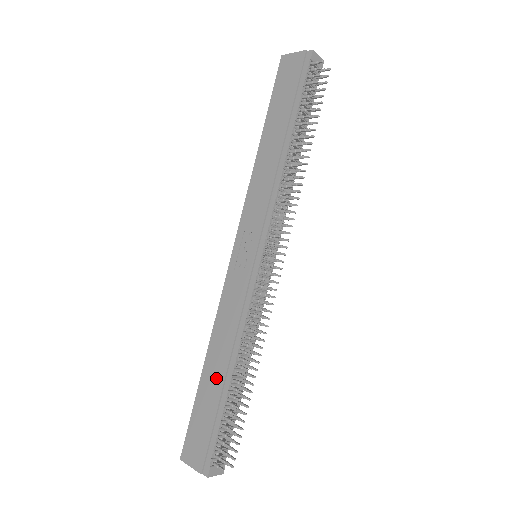
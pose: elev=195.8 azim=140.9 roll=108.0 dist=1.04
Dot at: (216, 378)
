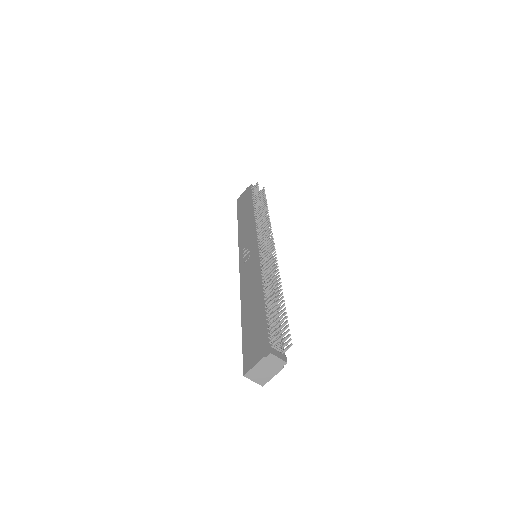
Dot at: (253, 307)
